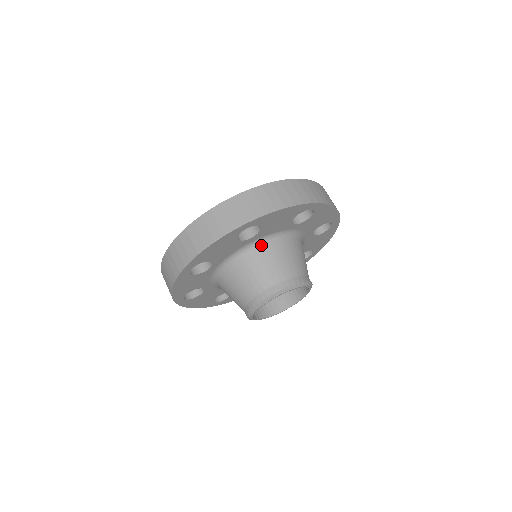
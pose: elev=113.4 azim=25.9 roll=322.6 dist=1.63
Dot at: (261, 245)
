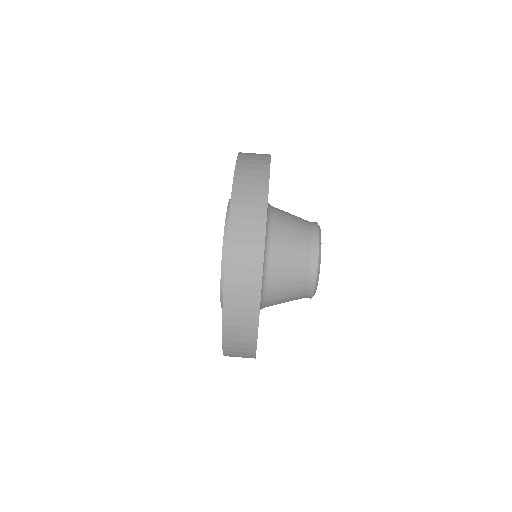
Dot at: (271, 210)
